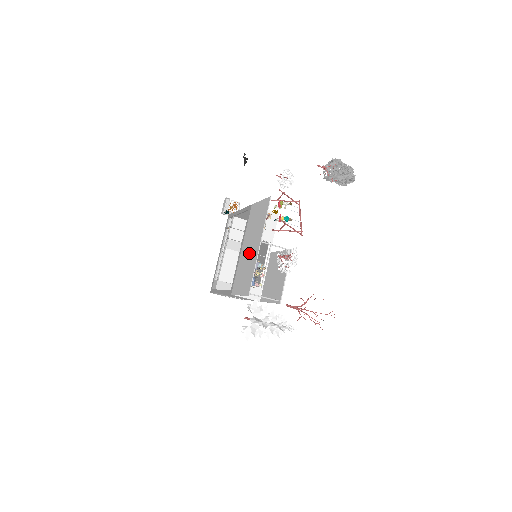
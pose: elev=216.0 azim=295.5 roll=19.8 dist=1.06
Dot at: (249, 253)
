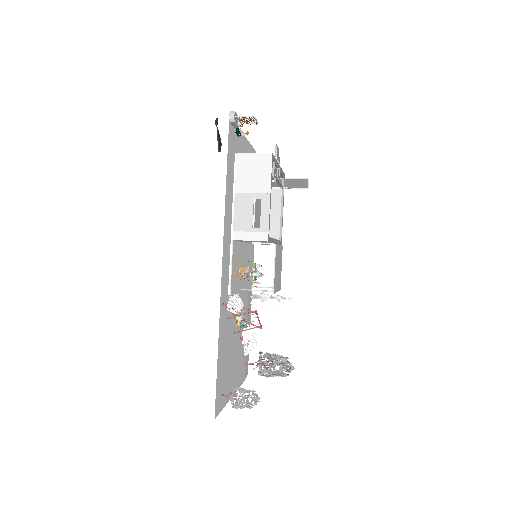
Dot at: occluded
